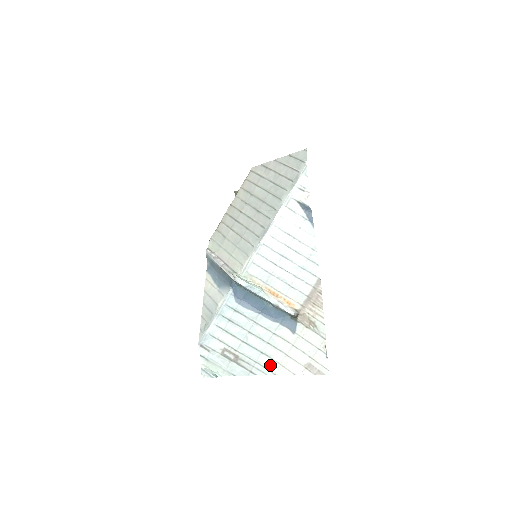
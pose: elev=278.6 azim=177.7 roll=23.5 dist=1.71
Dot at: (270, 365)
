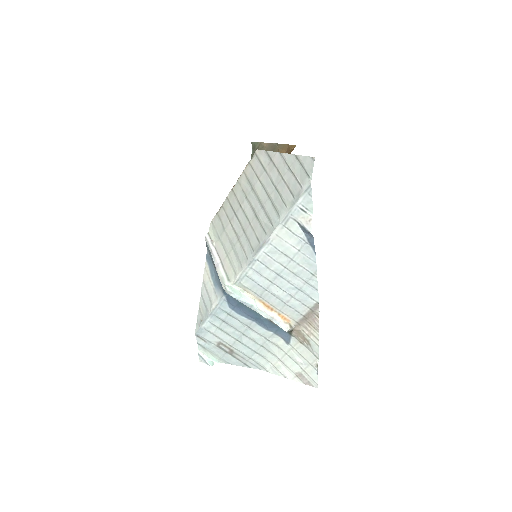
Dot at: (263, 363)
